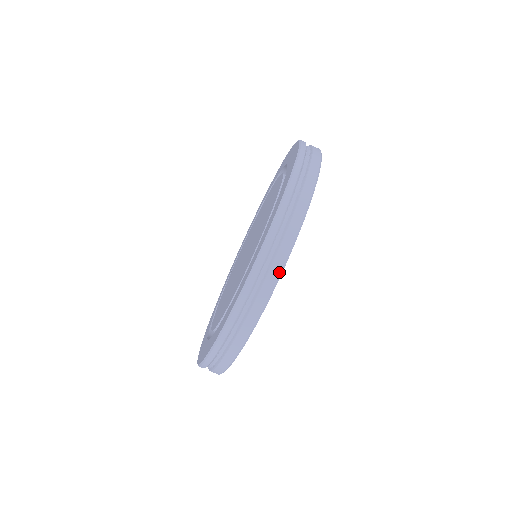
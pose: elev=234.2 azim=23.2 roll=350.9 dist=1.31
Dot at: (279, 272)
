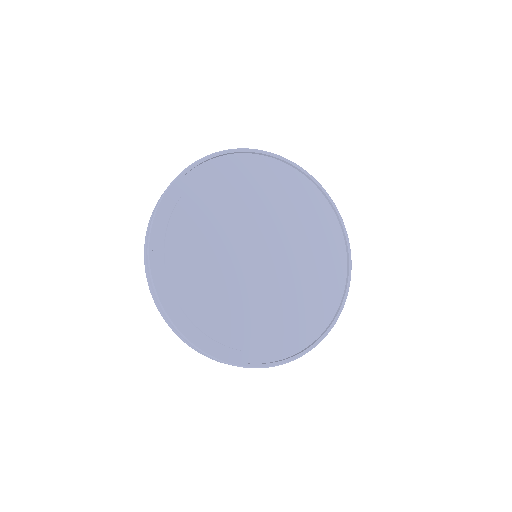
Dot at: (206, 156)
